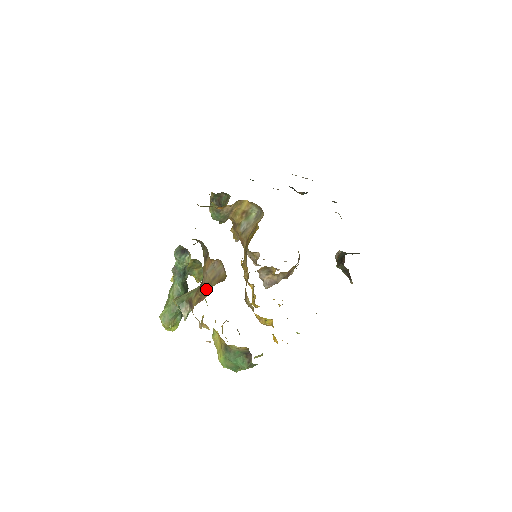
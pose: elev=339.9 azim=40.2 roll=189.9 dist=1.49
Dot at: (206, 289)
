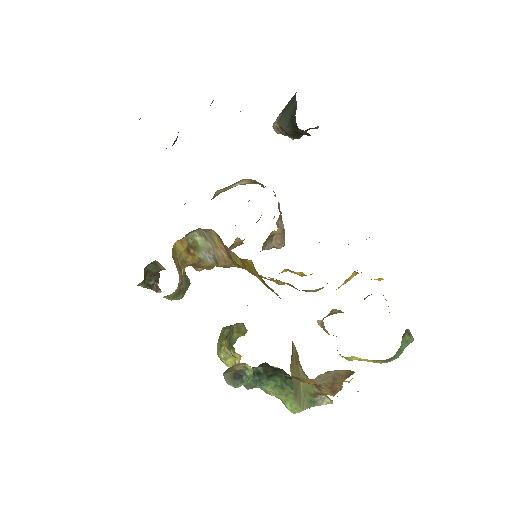
Dot at: occluded
